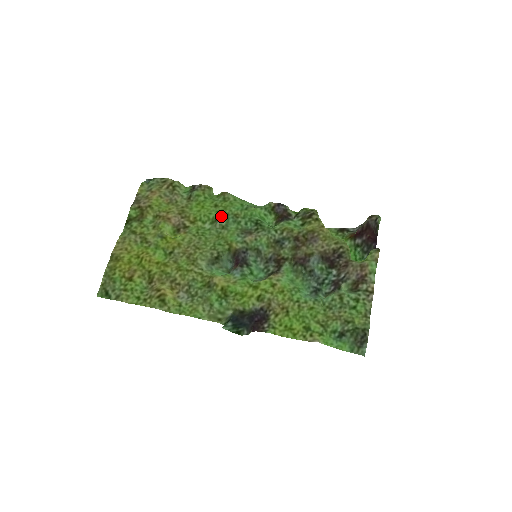
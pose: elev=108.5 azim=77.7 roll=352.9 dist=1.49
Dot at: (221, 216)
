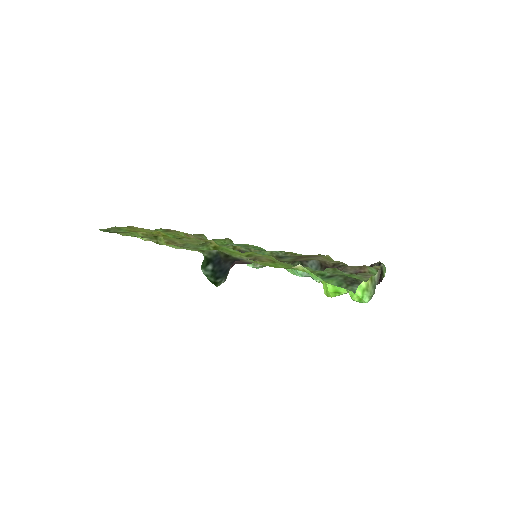
Dot at: (234, 244)
